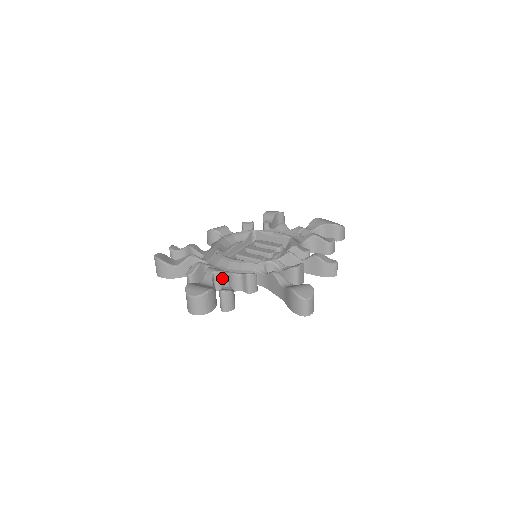
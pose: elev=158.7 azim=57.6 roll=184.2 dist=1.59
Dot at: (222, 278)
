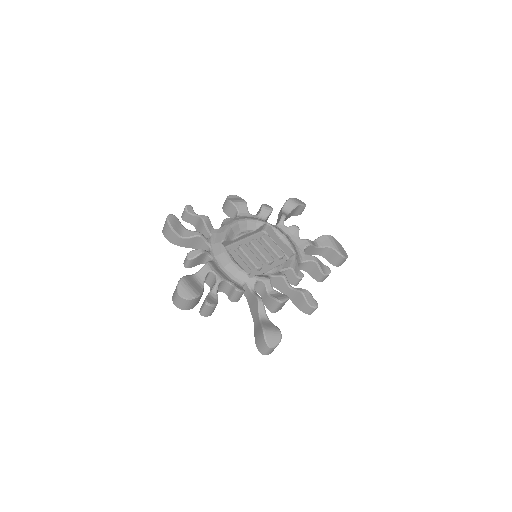
Dot at: (214, 280)
